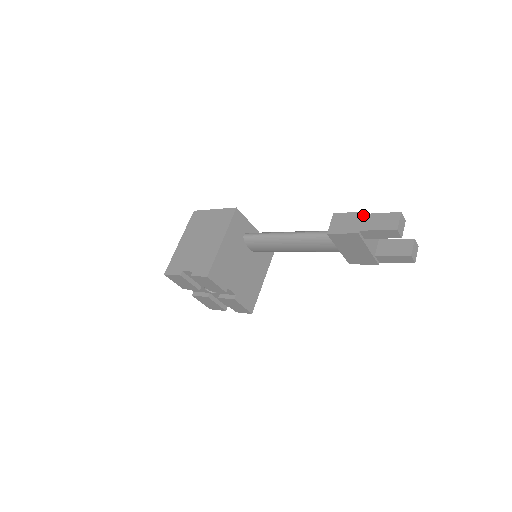
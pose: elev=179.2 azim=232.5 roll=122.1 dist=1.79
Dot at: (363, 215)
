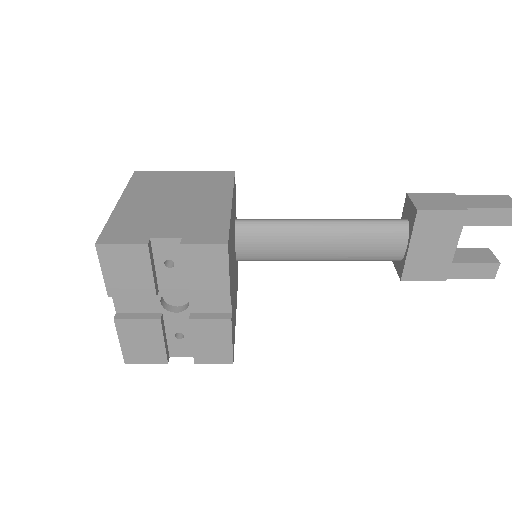
Dot at: (456, 195)
